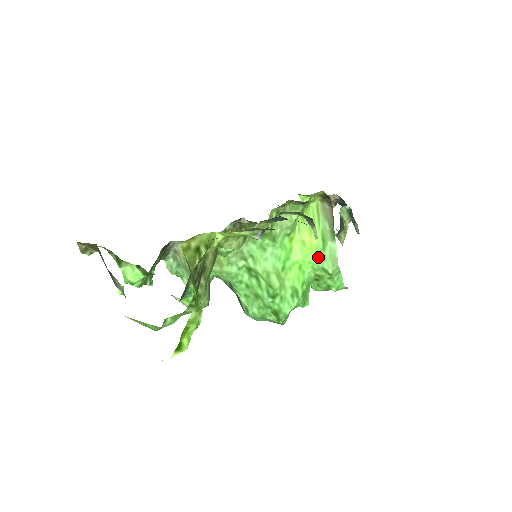
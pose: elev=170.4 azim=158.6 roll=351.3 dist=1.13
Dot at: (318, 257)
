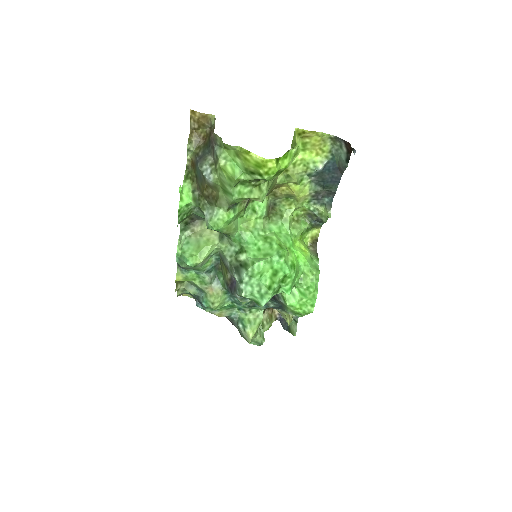
Dot at: (308, 260)
